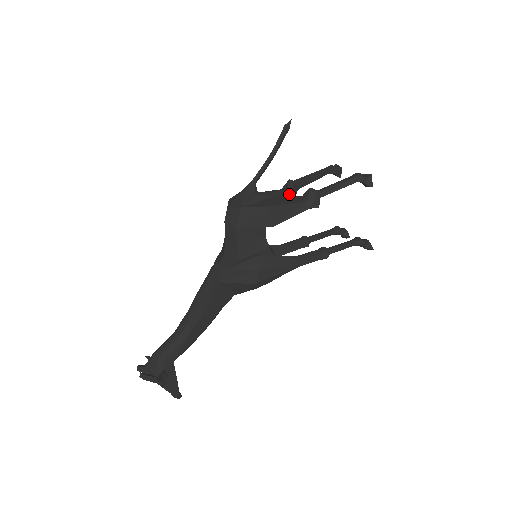
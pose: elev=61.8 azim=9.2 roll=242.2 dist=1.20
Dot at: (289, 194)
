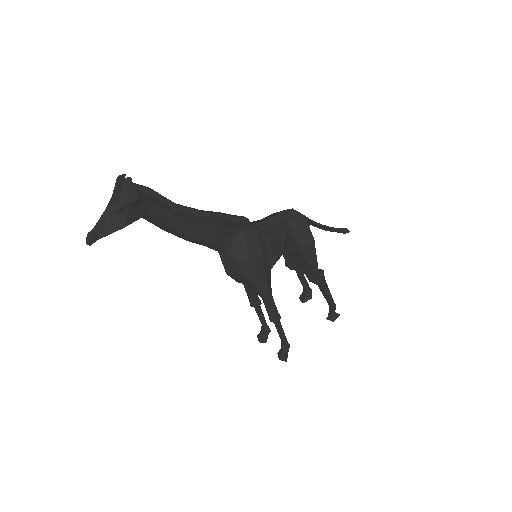
Dot at: (293, 263)
